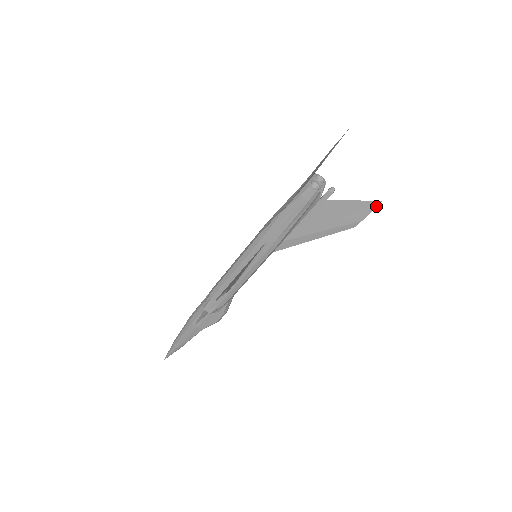
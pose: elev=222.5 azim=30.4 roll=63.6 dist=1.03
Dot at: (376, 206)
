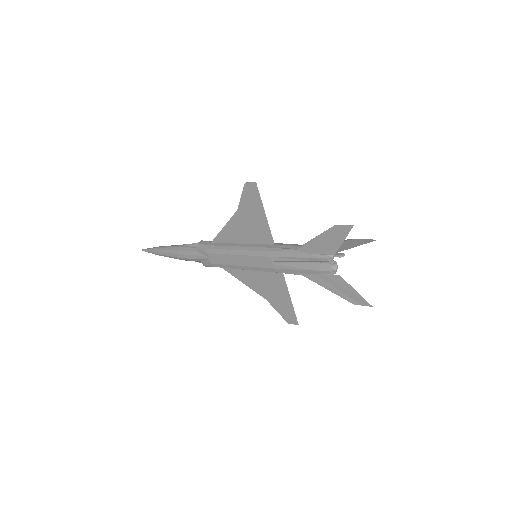
Dot at: (372, 240)
